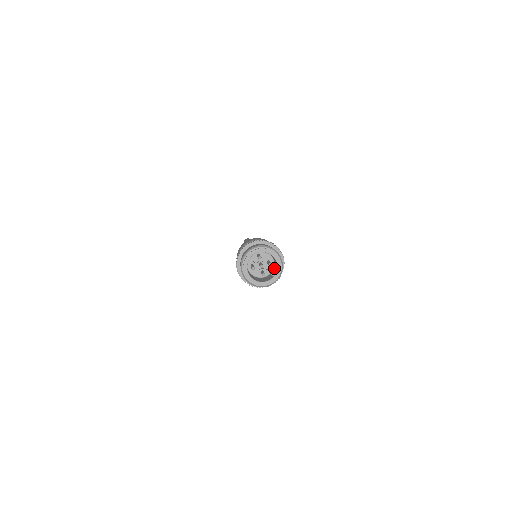
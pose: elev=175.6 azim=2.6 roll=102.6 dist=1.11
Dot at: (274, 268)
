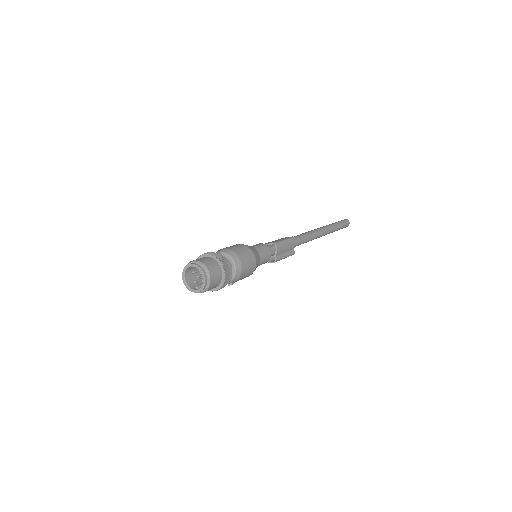
Dot at: occluded
